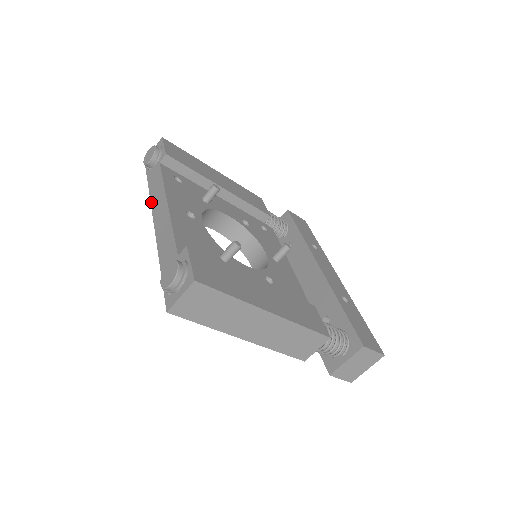
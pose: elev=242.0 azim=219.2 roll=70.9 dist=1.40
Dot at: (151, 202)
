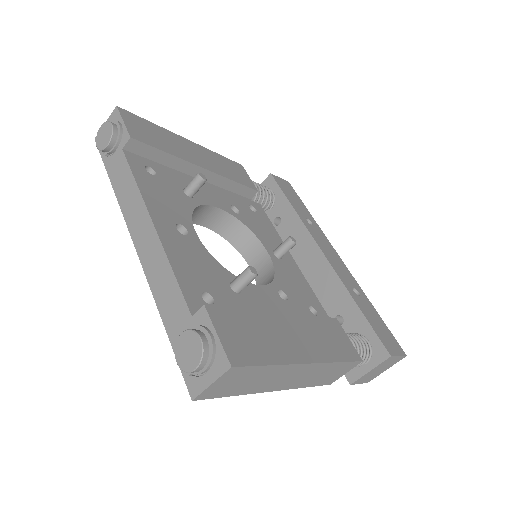
Dot at: (122, 212)
